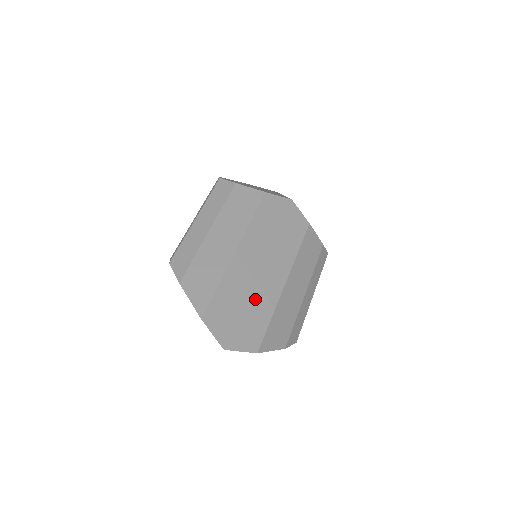
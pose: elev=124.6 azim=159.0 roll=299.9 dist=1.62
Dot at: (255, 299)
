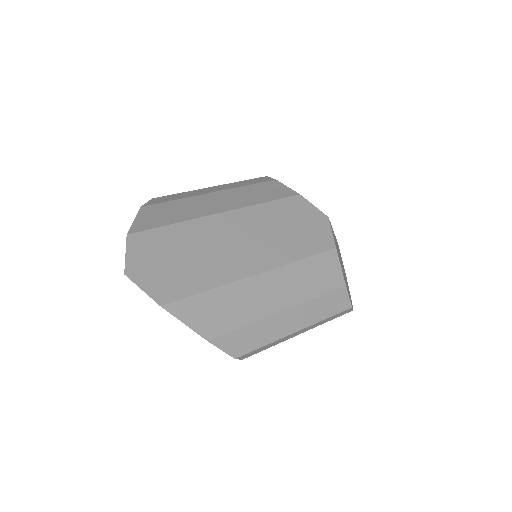
Dot at: (206, 261)
